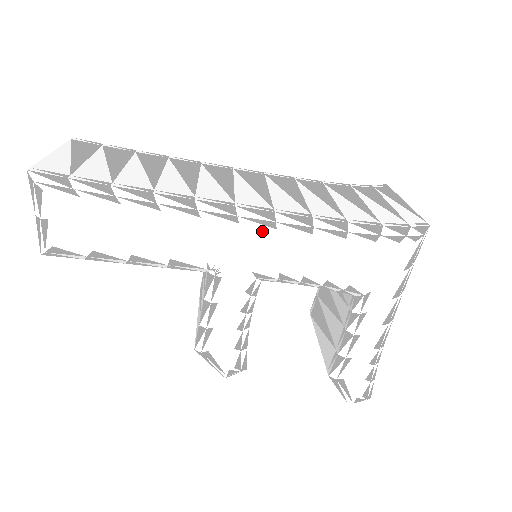
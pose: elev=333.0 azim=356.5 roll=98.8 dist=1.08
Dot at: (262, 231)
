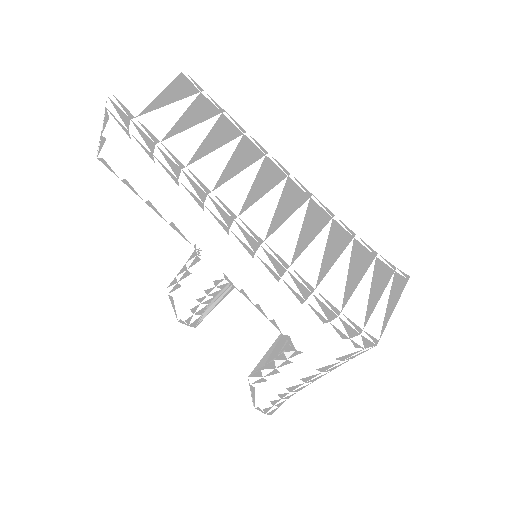
Dot at: (242, 252)
